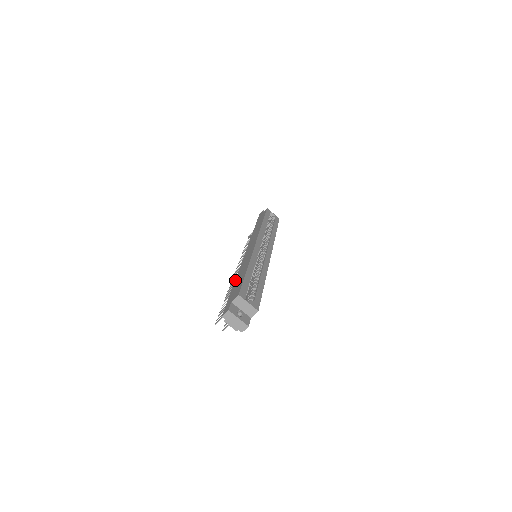
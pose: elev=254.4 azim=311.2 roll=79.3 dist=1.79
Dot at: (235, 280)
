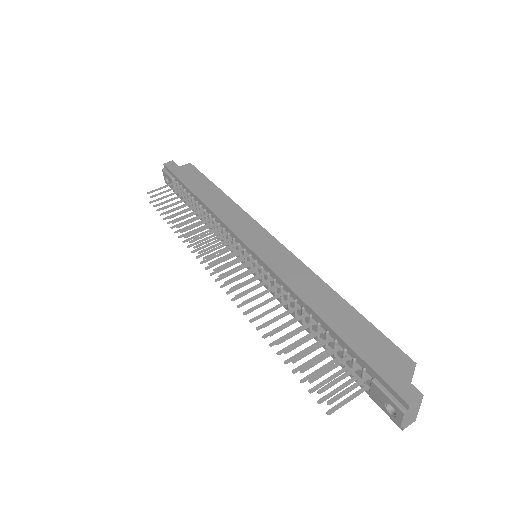
Dot at: (317, 312)
